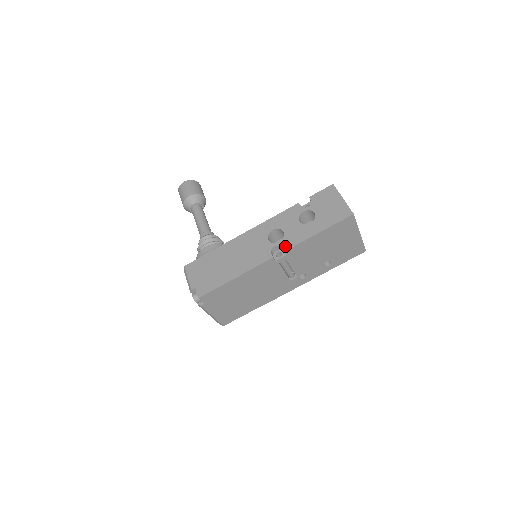
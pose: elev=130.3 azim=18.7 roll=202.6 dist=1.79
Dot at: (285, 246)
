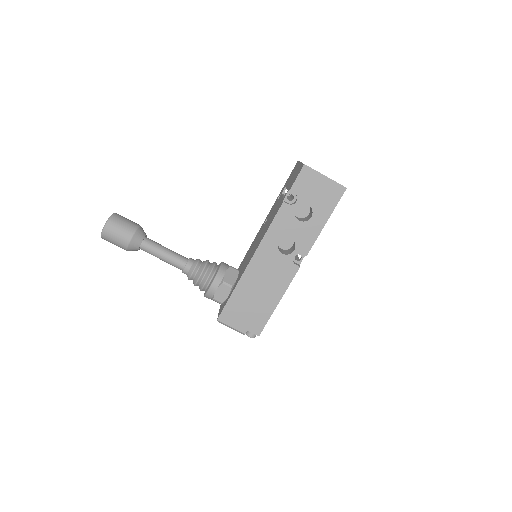
Dot at: (304, 251)
